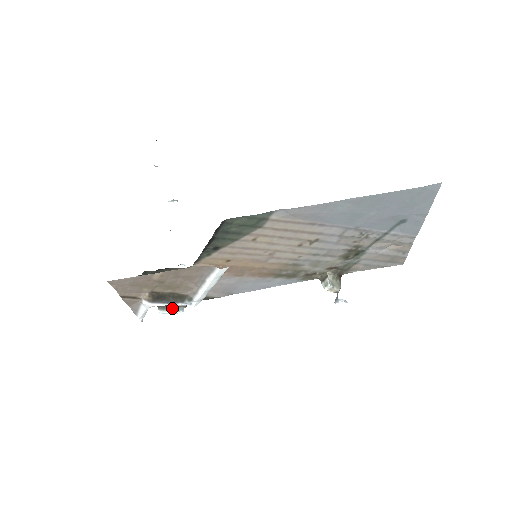
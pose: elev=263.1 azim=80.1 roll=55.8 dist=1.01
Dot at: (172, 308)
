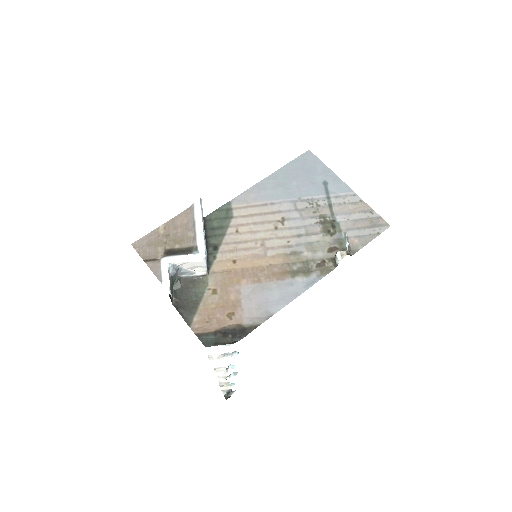
Dot at: (220, 346)
